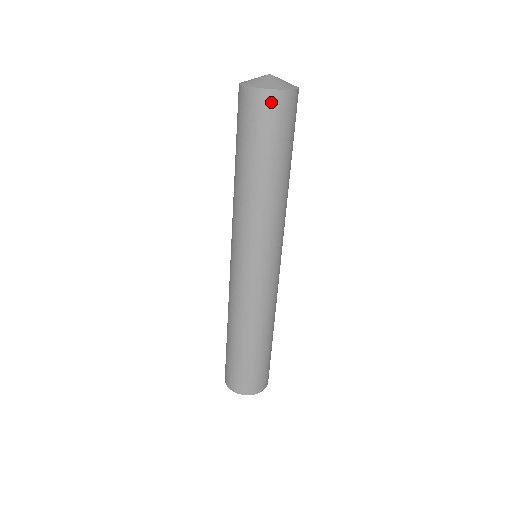
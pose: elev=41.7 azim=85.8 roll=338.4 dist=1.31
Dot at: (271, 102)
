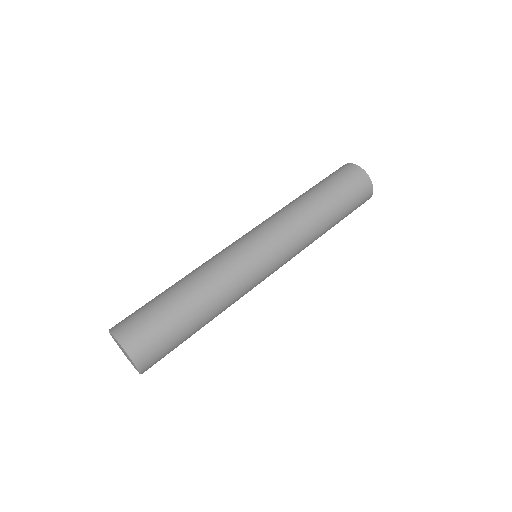
Dot at: (365, 183)
